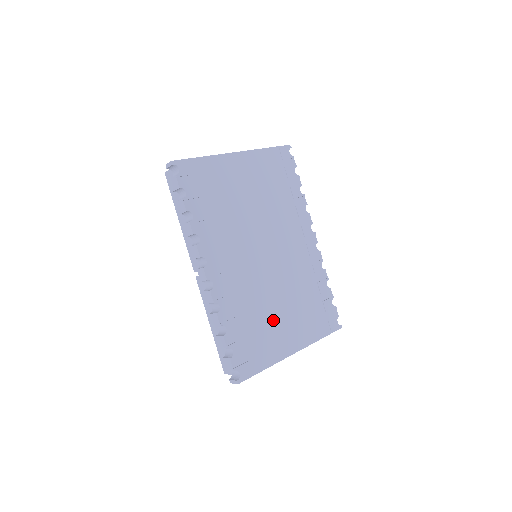
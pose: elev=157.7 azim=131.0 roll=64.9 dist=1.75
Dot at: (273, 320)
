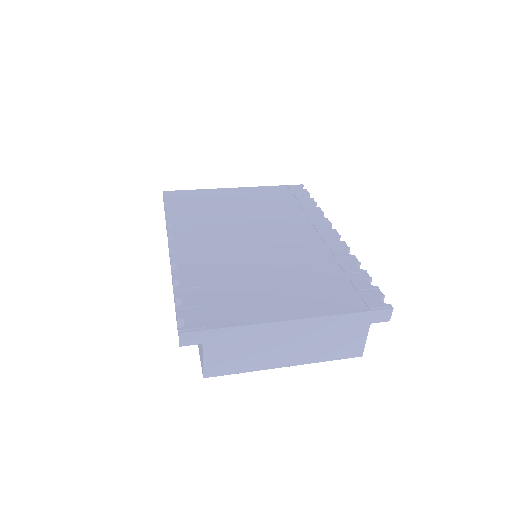
Dot at: (256, 286)
